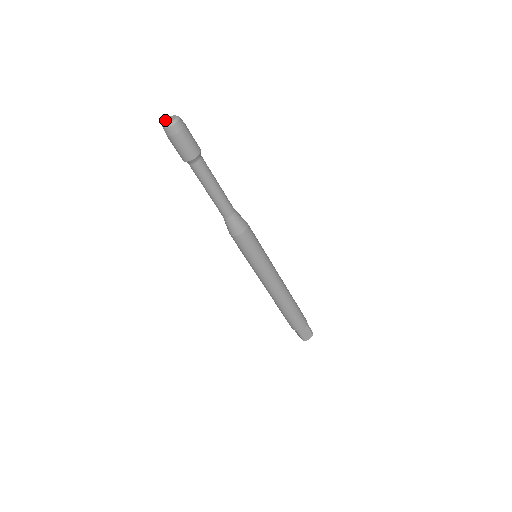
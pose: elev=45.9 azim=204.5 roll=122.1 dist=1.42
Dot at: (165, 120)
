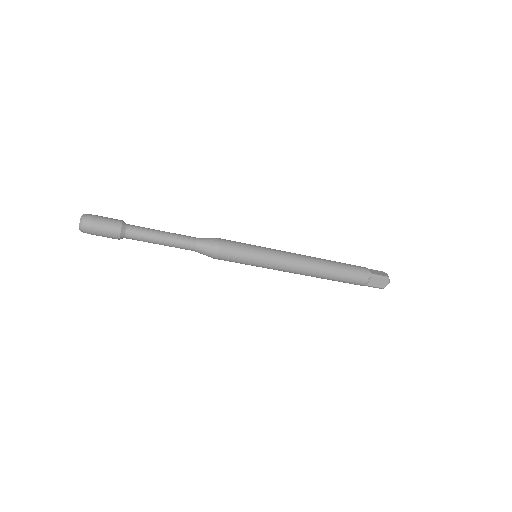
Dot at: occluded
